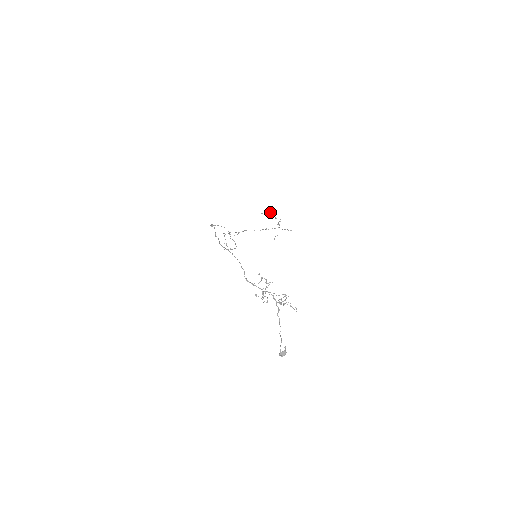
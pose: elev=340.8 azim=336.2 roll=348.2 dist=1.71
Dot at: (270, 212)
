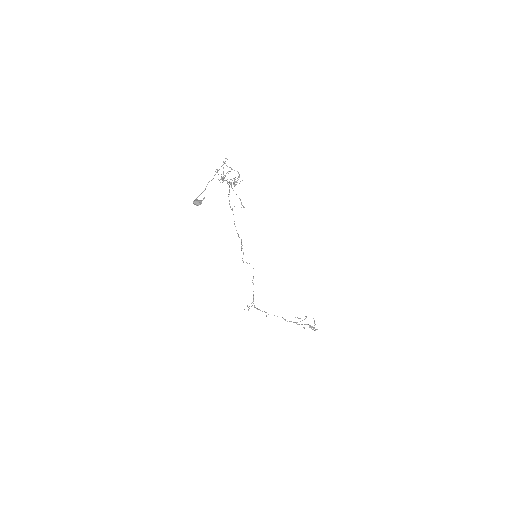
Dot at: (312, 327)
